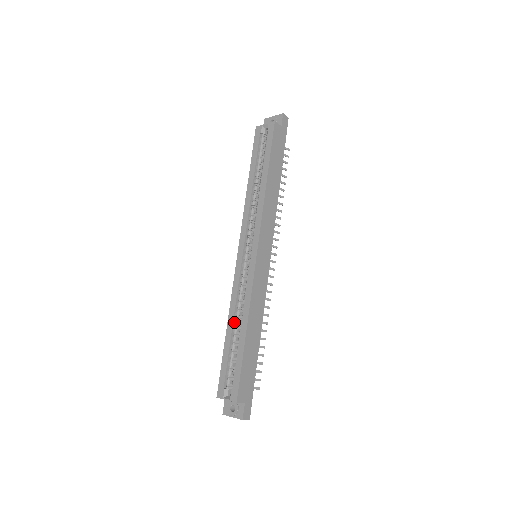
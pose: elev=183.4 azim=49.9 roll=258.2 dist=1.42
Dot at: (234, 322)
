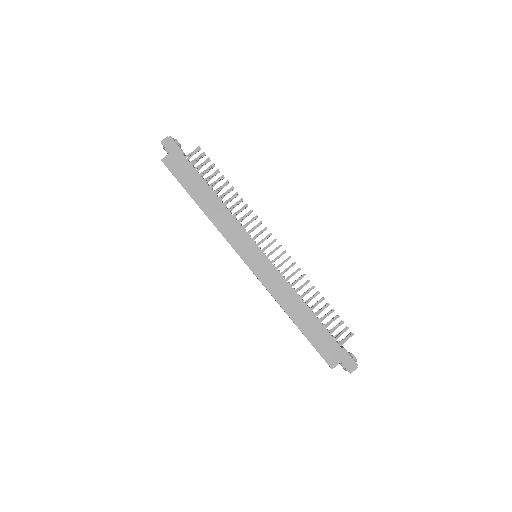
Dot at: occluded
